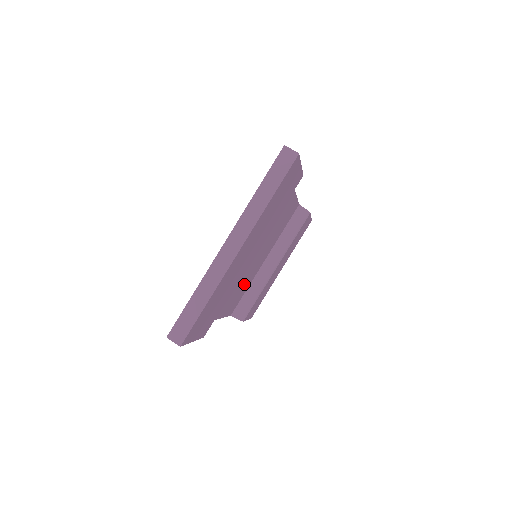
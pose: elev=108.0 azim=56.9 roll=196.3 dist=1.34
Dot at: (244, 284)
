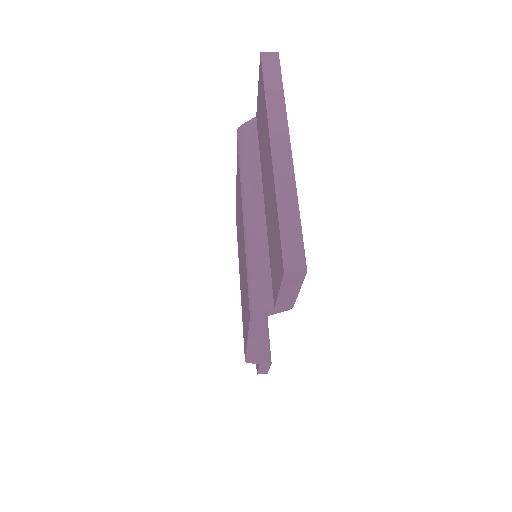
Dot at: occluded
